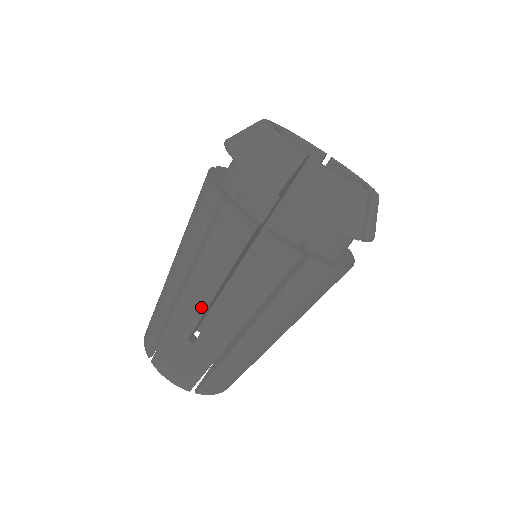
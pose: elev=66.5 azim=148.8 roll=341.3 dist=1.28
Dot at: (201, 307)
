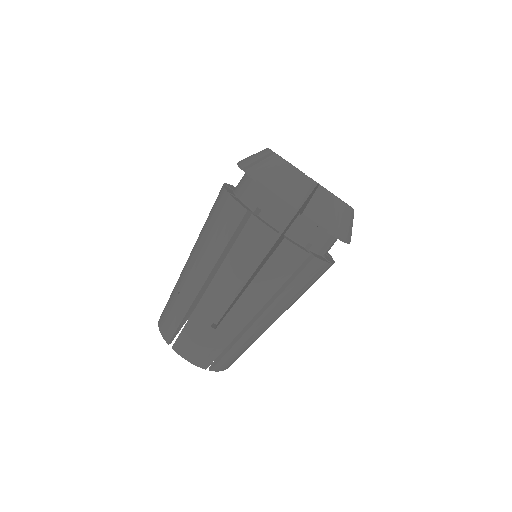
Dot at: (225, 299)
